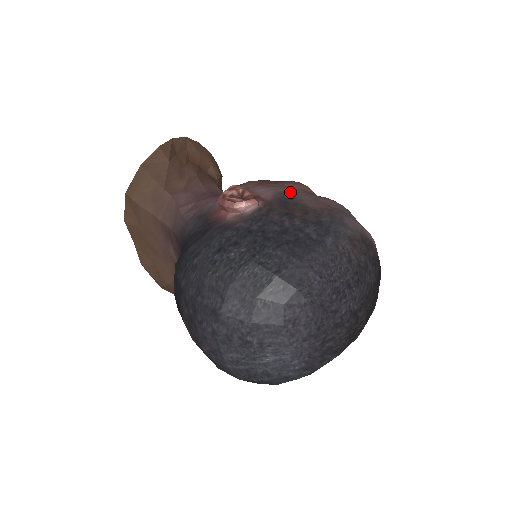
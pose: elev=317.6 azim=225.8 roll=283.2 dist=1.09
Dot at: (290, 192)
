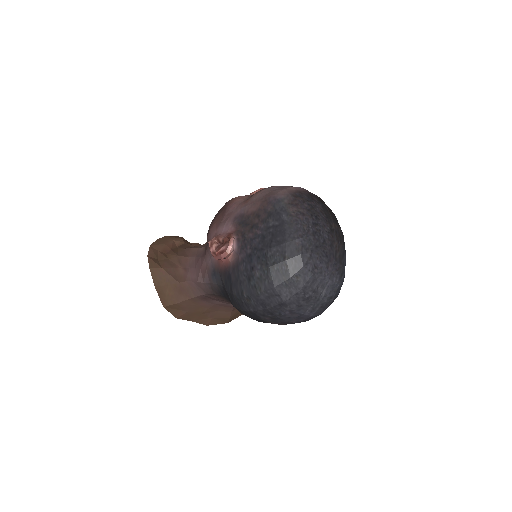
Dot at: (237, 214)
